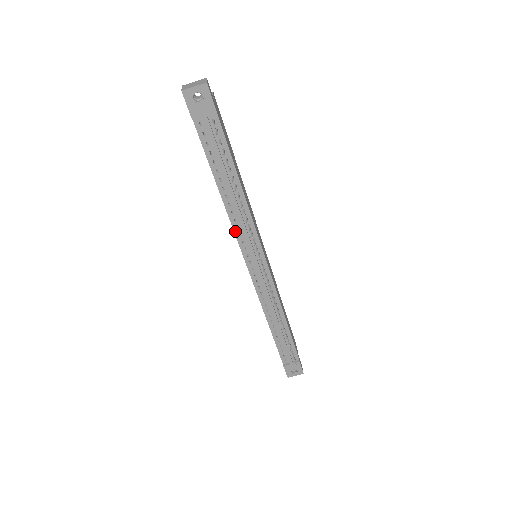
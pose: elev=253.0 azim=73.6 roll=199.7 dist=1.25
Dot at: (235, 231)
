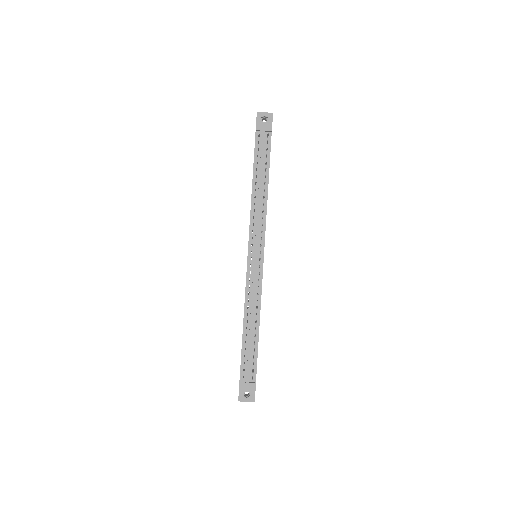
Dot at: (251, 220)
